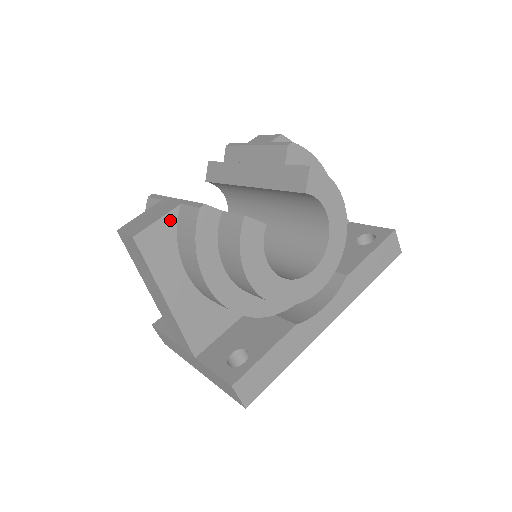
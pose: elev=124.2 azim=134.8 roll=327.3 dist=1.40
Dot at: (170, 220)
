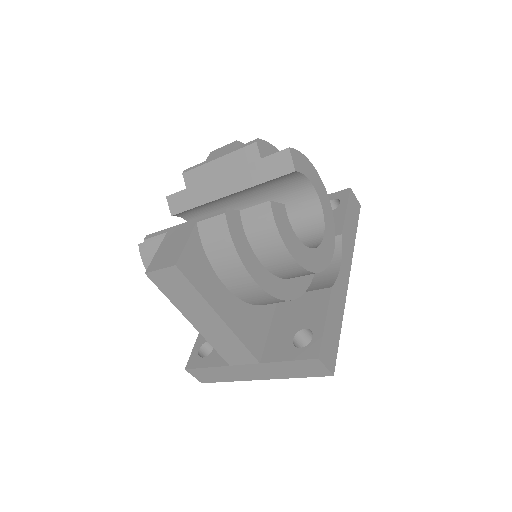
Dot at: (195, 240)
